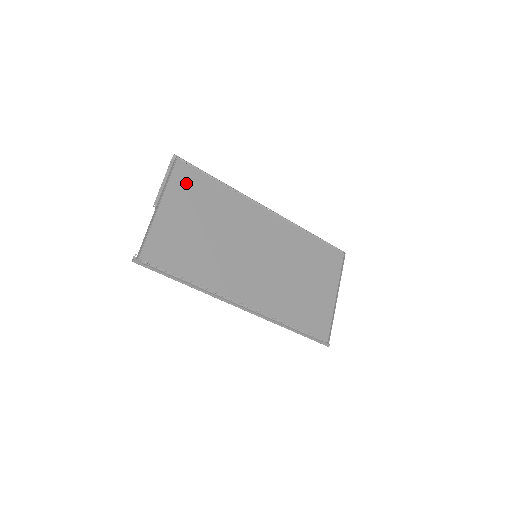
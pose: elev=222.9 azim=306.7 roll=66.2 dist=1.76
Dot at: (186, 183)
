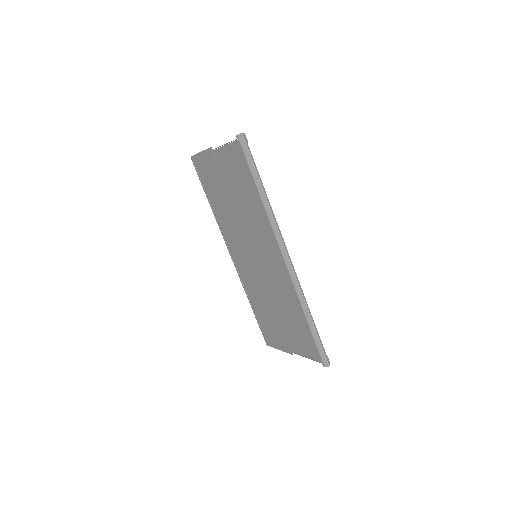
Dot at: occluded
